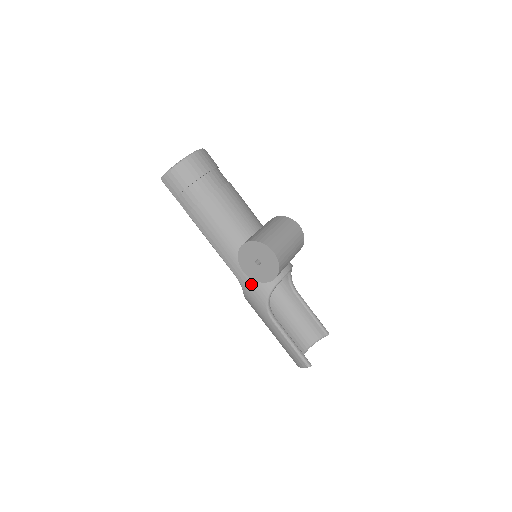
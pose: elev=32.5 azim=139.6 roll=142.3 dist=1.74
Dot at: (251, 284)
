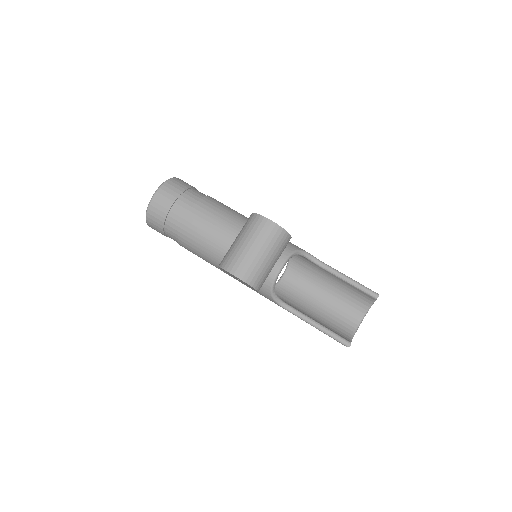
Dot at: occluded
